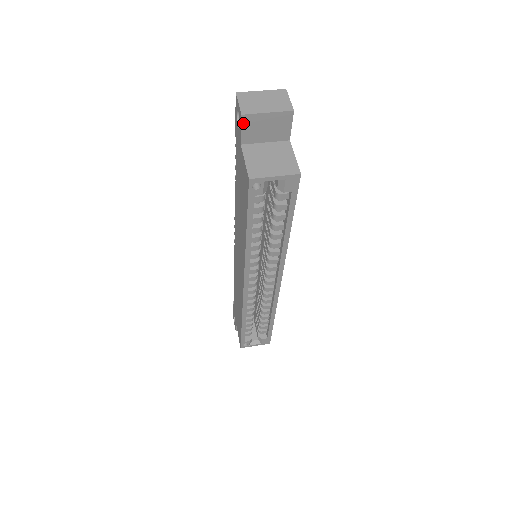
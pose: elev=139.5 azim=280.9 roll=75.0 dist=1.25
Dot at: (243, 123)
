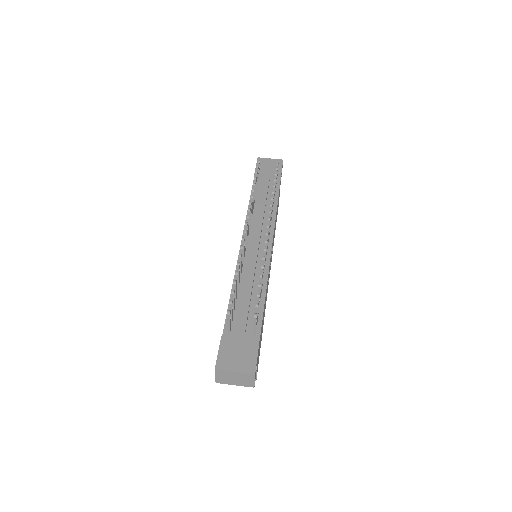
Dot at: occluded
